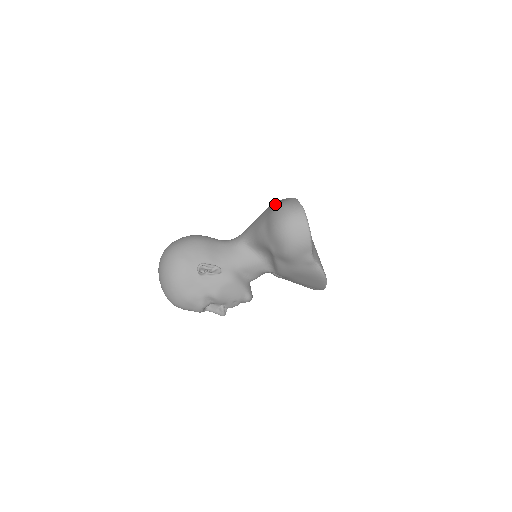
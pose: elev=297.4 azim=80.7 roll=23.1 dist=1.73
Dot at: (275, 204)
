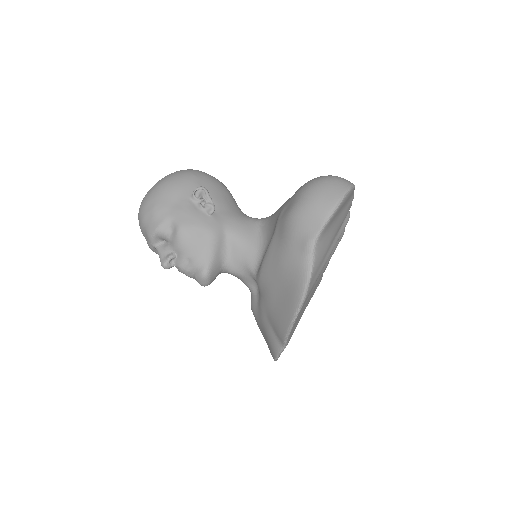
Dot at: occluded
